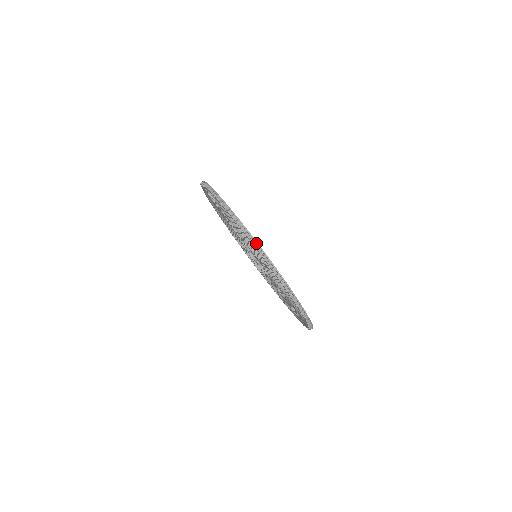
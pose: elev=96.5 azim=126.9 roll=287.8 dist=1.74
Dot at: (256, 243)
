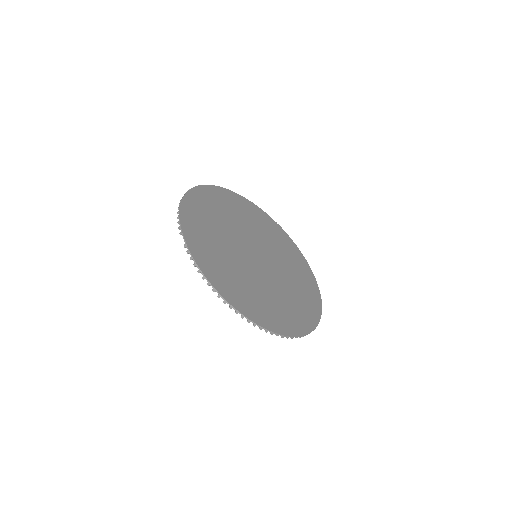
Dot at: (262, 328)
